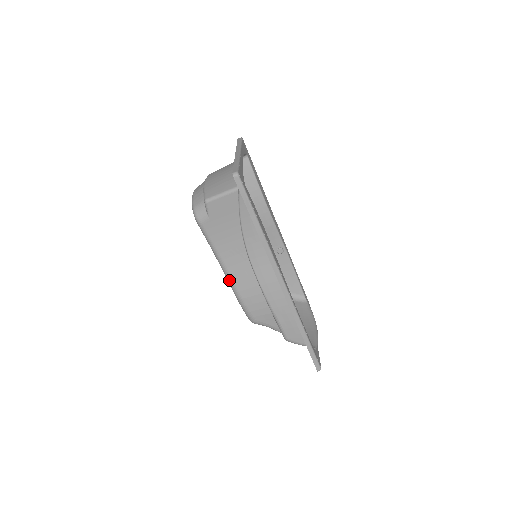
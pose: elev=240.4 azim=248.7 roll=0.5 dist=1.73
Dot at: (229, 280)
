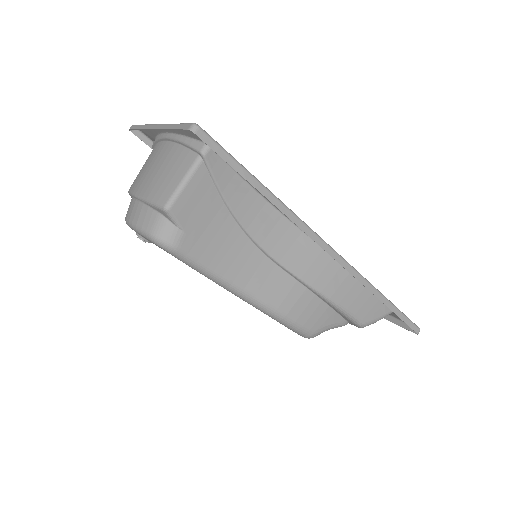
Dot at: (256, 303)
